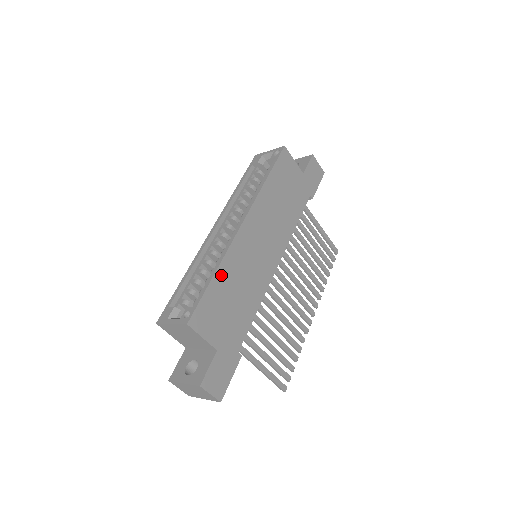
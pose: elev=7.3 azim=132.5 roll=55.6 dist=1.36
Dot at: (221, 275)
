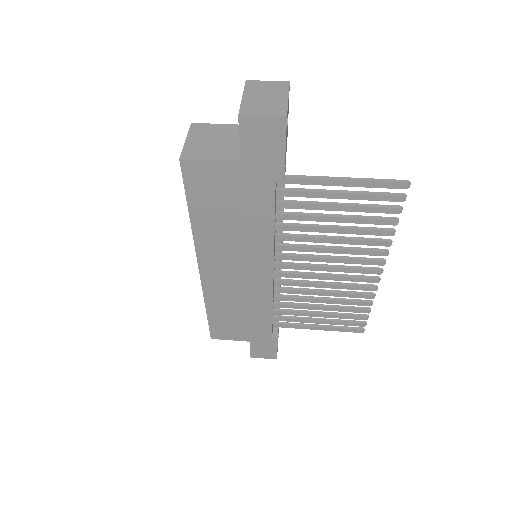
Dot at: (213, 308)
